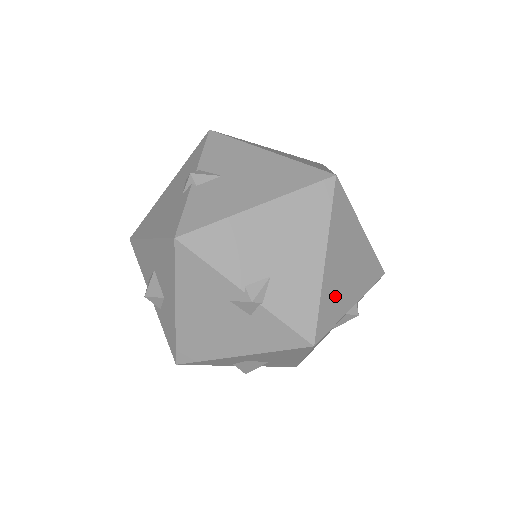
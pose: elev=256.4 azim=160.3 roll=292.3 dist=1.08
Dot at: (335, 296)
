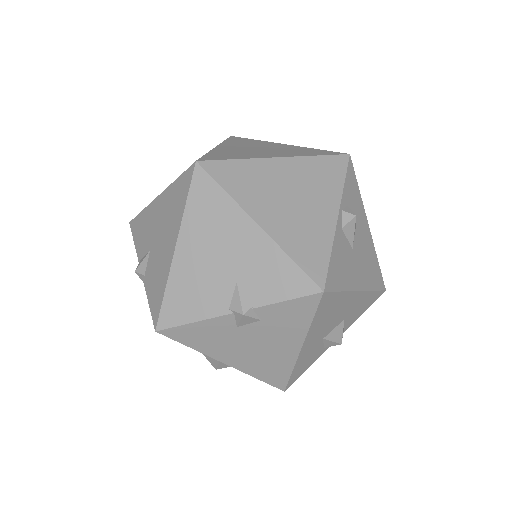
Dot at: (304, 234)
